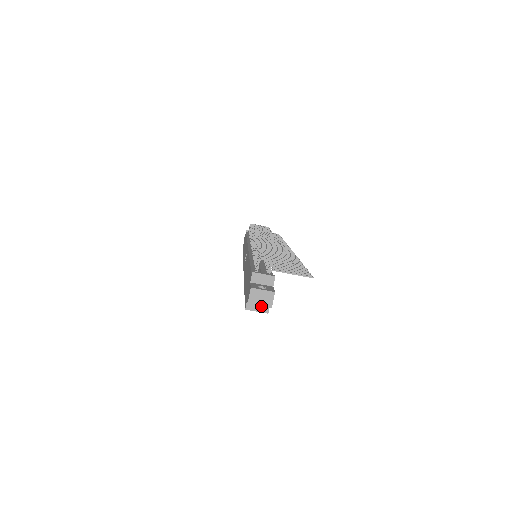
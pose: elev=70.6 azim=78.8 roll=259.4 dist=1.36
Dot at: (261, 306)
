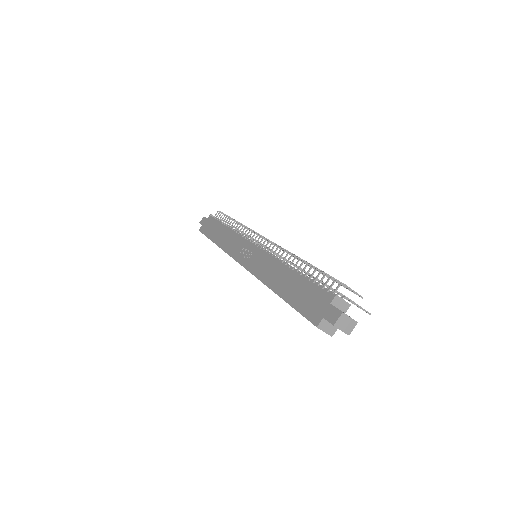
Dot at: (330, 328)
